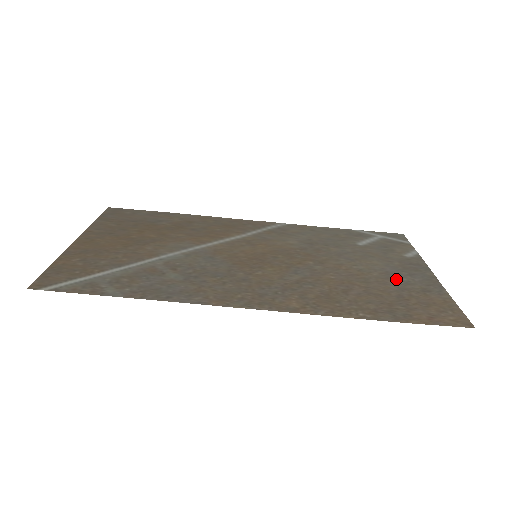
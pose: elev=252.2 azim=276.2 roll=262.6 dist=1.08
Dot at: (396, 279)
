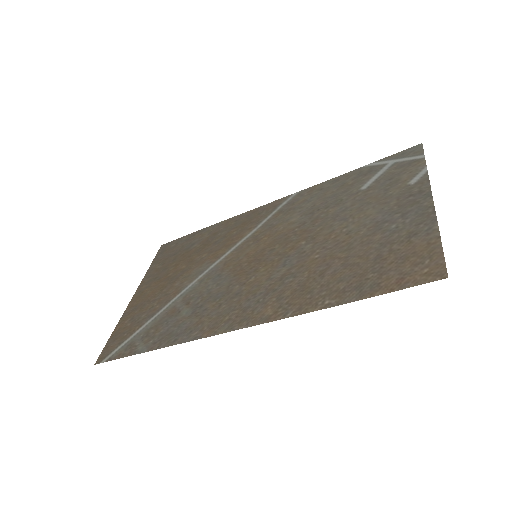
Dot at: (383, 230)
